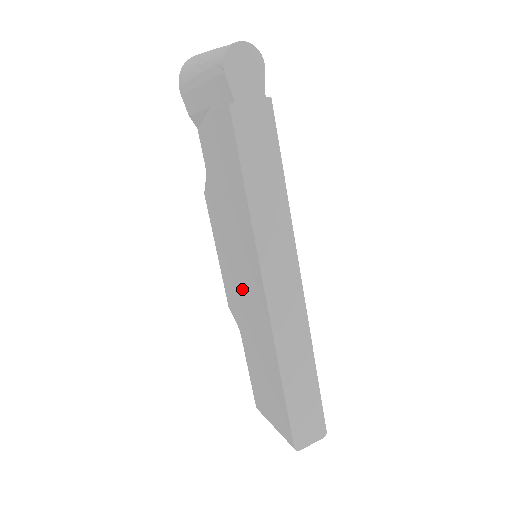
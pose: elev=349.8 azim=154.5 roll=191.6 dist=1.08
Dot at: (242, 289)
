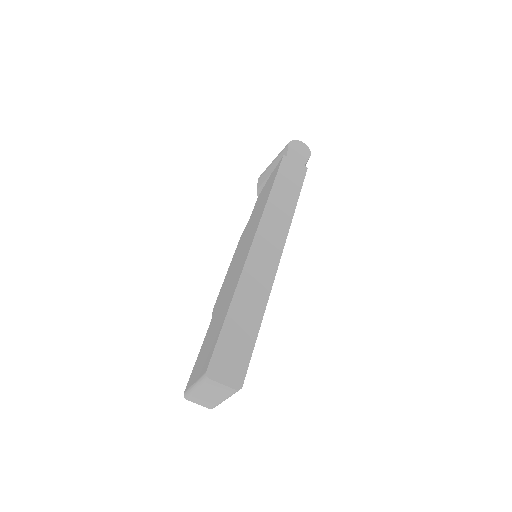
Dot at: (234, 269)
